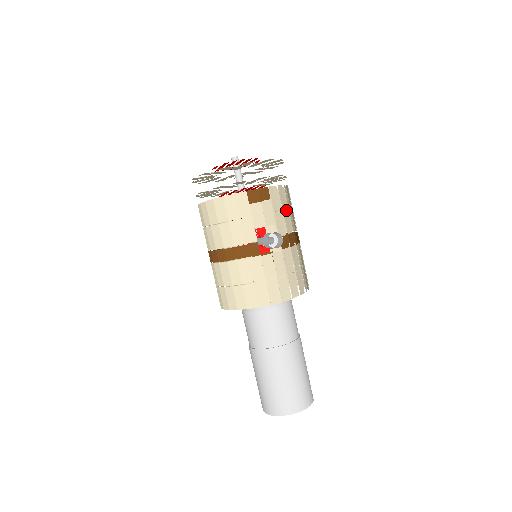
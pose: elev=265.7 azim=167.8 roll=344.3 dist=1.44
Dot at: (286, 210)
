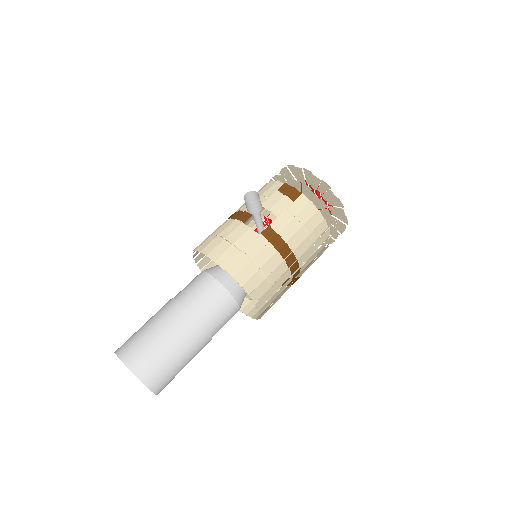
Dot at: (300, 224)
